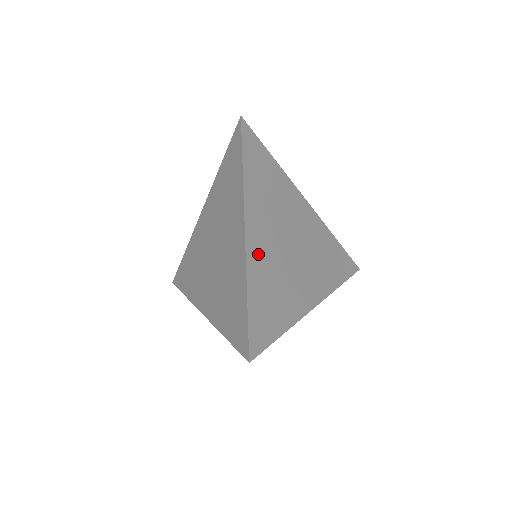
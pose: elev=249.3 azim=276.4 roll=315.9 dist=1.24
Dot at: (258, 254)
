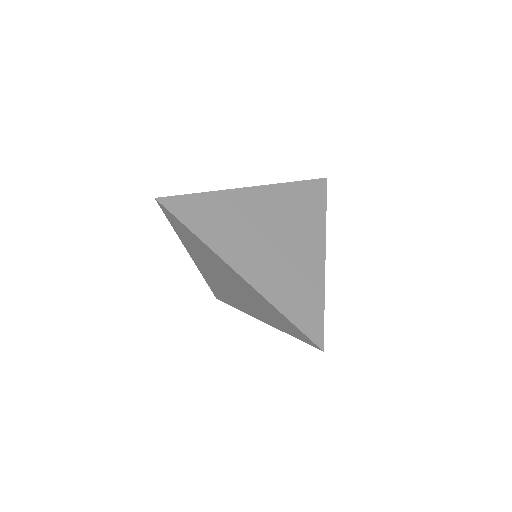
Dot at: (263, 279)
